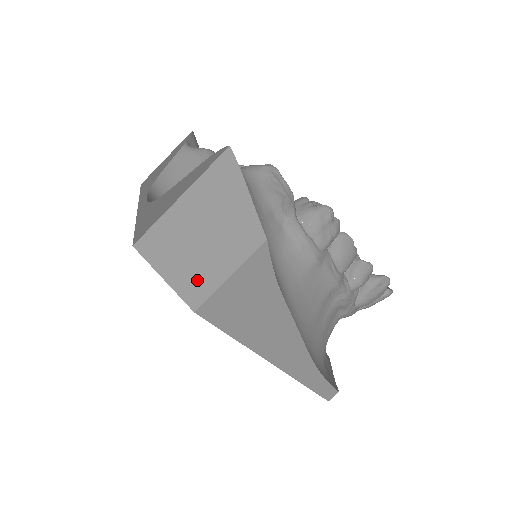
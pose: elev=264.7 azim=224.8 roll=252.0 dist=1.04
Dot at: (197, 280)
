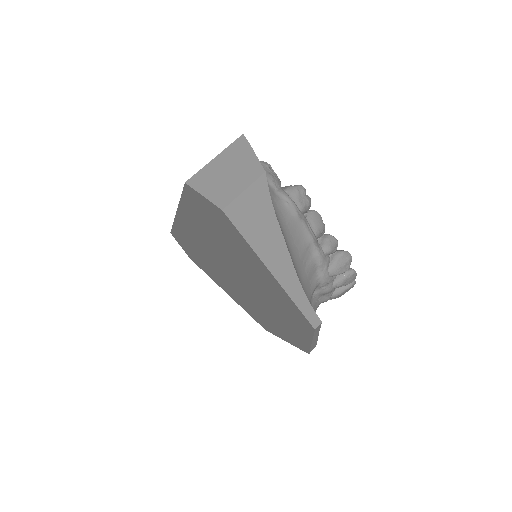
Dot at: (224, 194)
